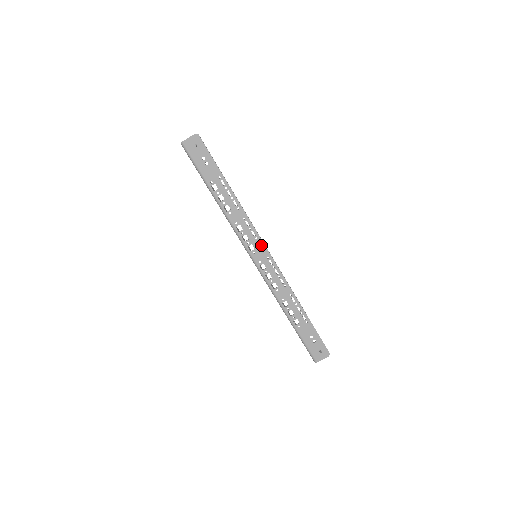
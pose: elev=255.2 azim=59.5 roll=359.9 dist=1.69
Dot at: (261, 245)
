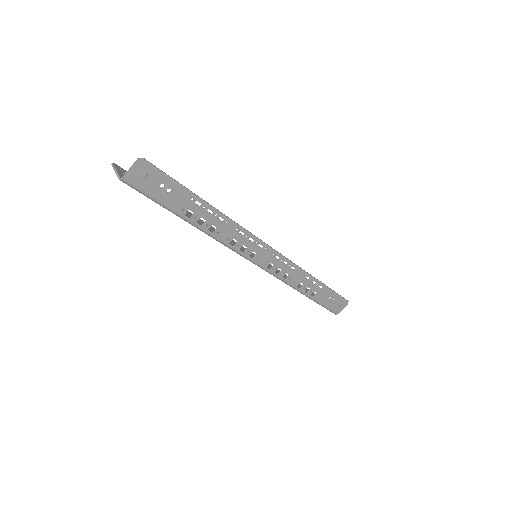
Dot at: (263, 247)
